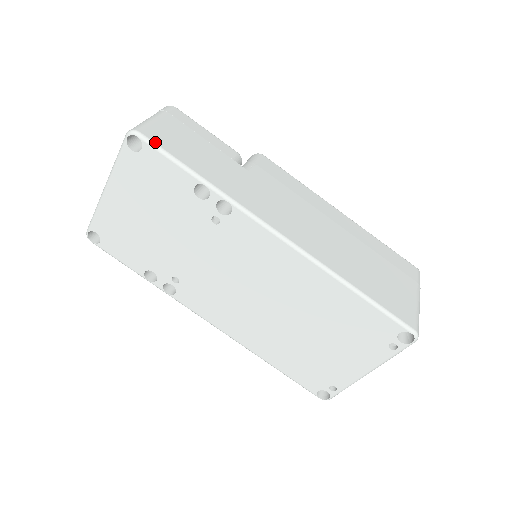
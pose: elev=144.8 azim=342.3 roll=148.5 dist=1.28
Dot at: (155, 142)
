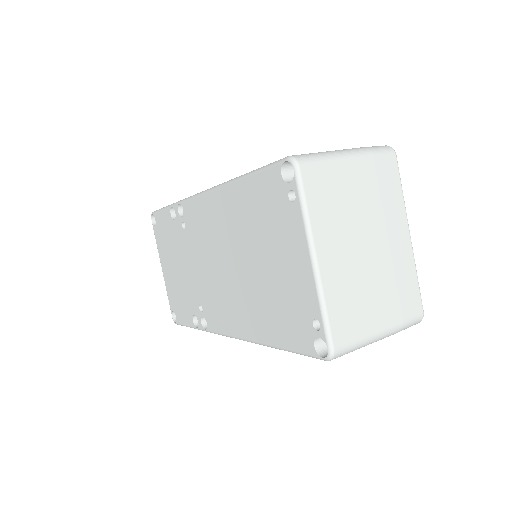
Dot at: occluded
